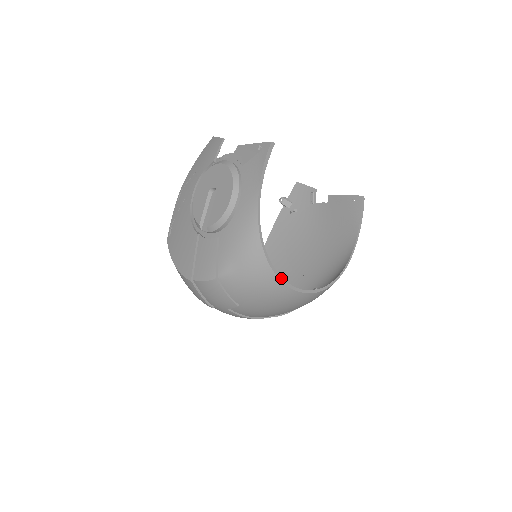
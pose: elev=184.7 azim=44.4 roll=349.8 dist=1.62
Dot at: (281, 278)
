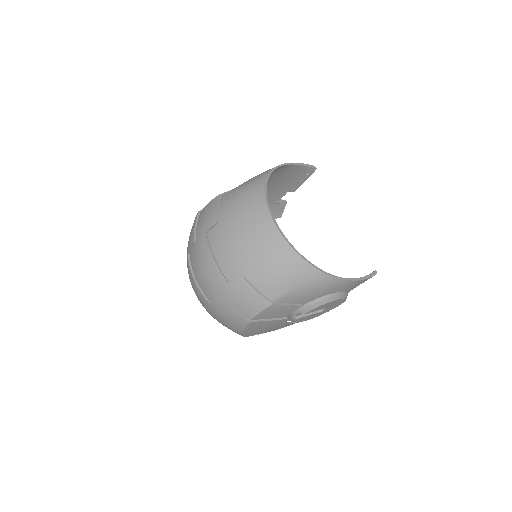
Dot at: (267, 198)
